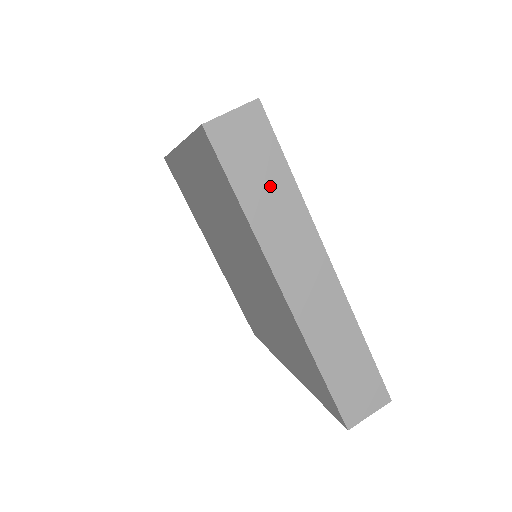
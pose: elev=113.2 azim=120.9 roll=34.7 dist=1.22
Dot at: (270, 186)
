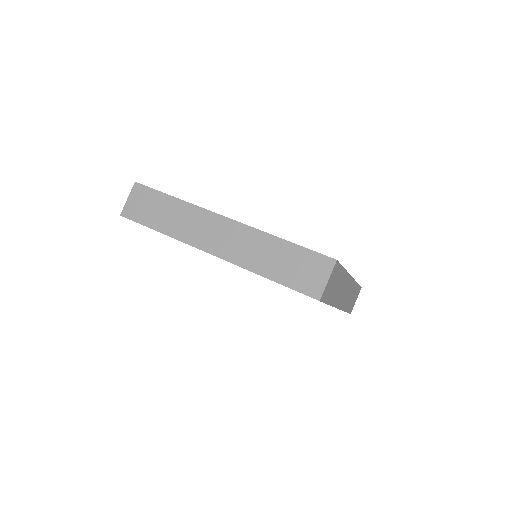
Dot at: (338, 284)
